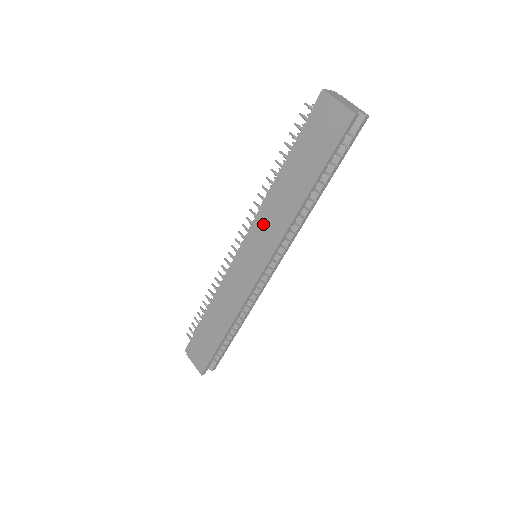
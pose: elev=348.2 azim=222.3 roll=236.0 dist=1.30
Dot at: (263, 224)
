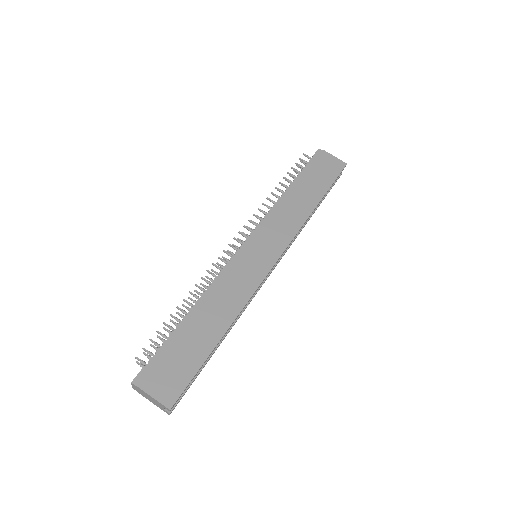
Dot at: (274, 223)
